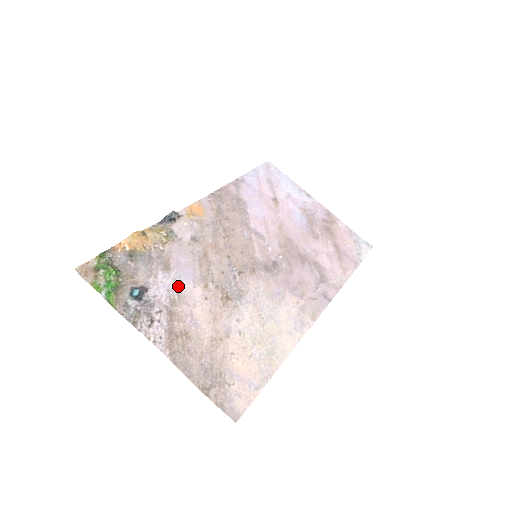
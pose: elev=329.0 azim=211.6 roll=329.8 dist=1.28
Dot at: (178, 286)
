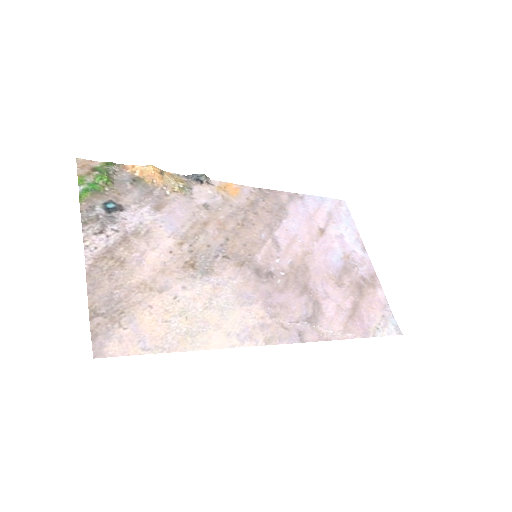
Dot at: (154, 226)
